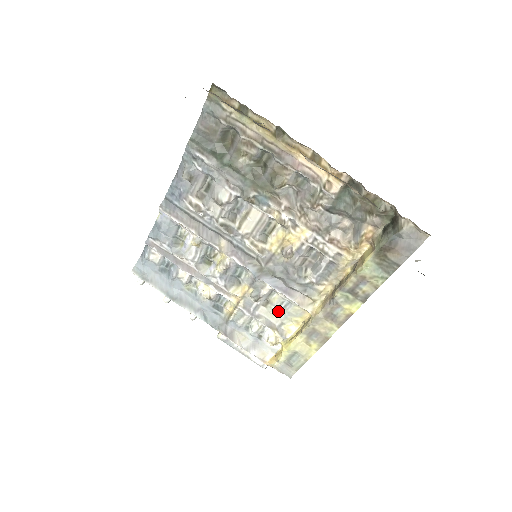
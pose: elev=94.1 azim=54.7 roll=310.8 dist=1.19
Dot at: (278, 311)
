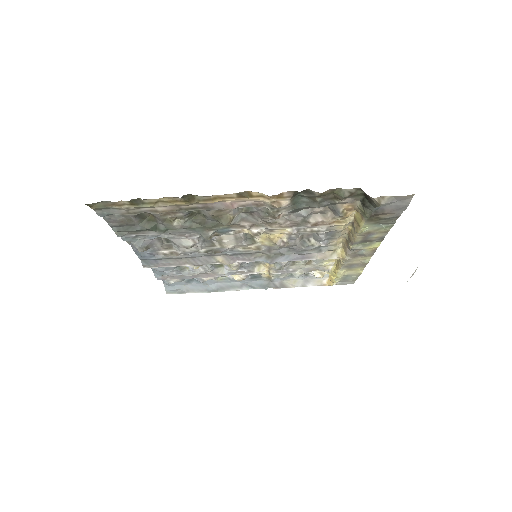
Dot at: (308, 262)
